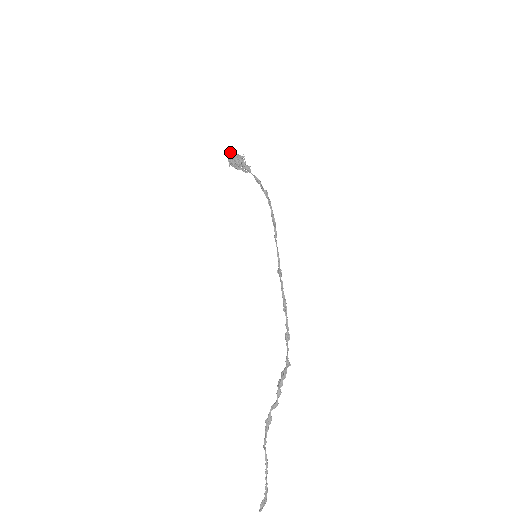
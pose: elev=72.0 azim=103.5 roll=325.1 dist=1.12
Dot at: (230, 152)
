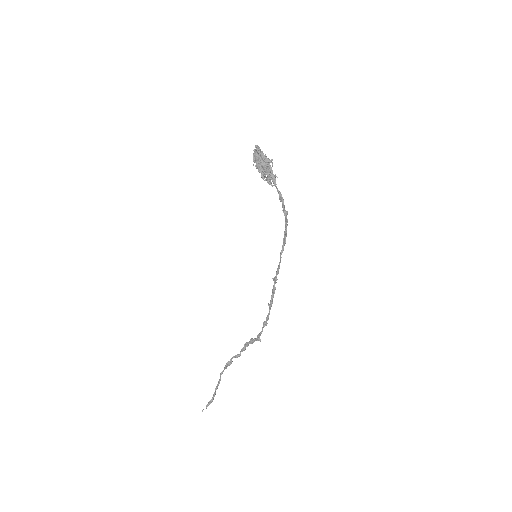
Dot at: (258, 151)
